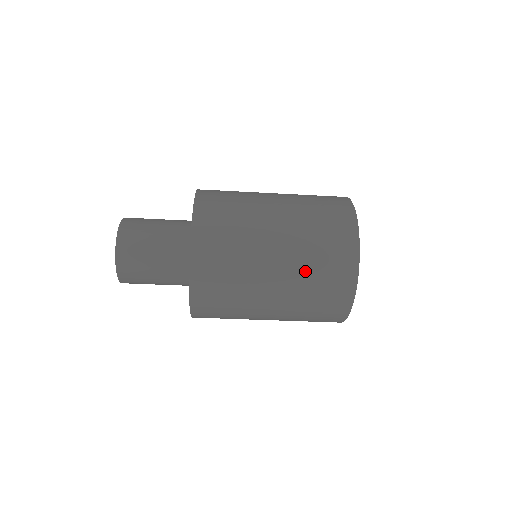
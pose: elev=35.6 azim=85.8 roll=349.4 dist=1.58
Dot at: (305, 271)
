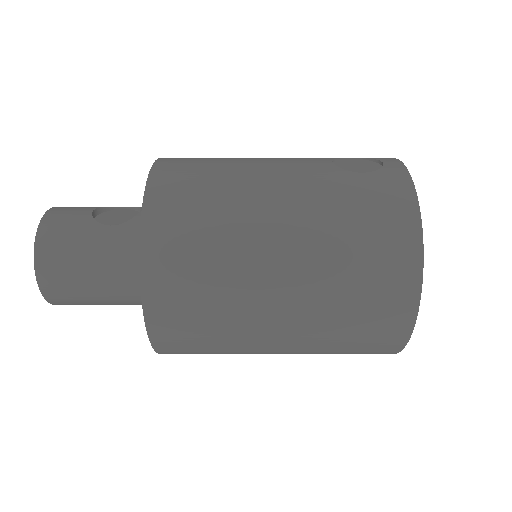
Dot at: occluded
